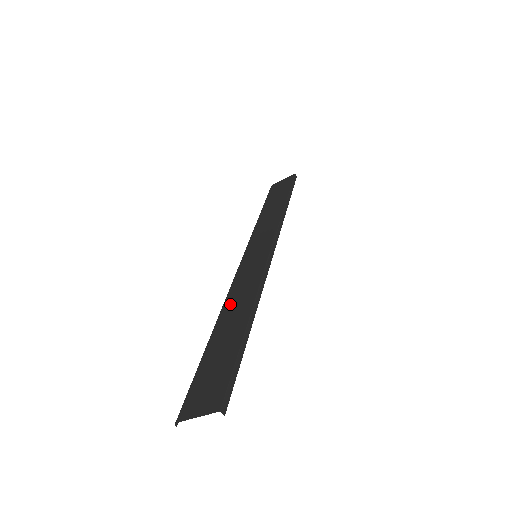
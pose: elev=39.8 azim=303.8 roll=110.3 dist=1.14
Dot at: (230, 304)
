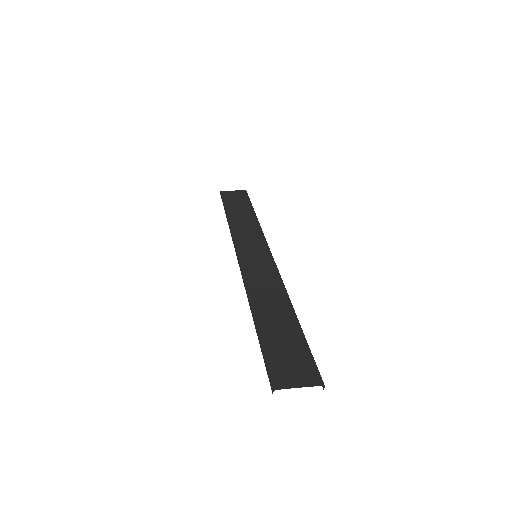
Dot at: (259, 293)
